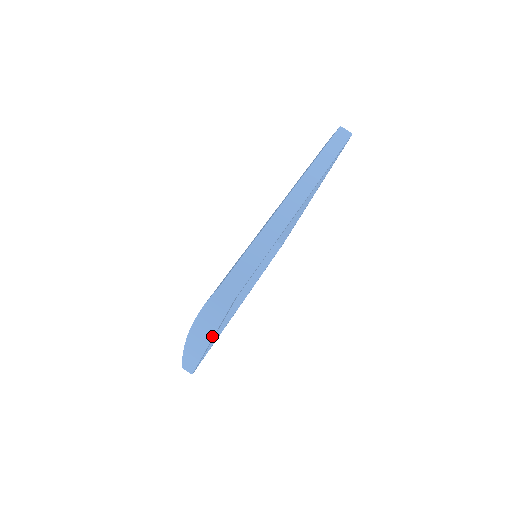
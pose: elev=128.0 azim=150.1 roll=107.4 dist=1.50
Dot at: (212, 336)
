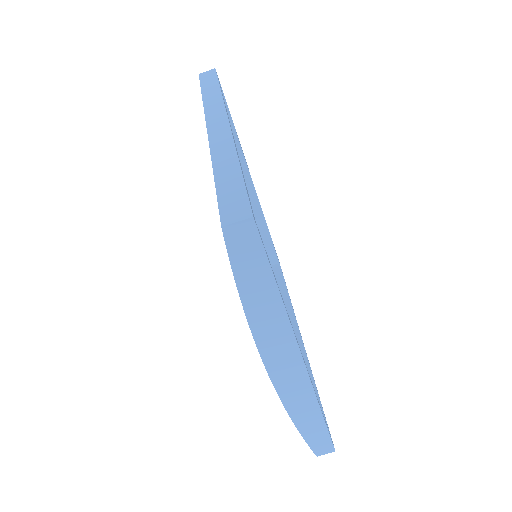
Dot at: (293, 340)
